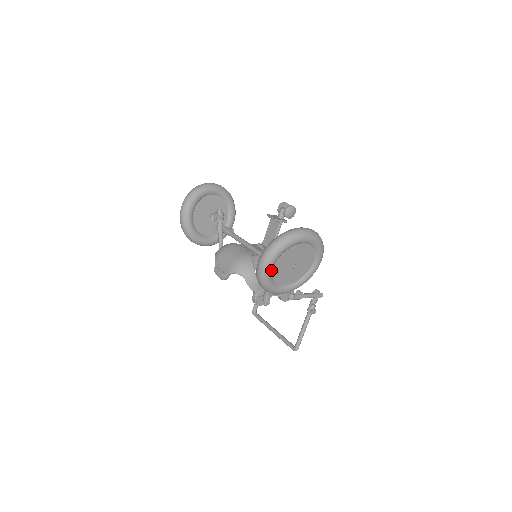
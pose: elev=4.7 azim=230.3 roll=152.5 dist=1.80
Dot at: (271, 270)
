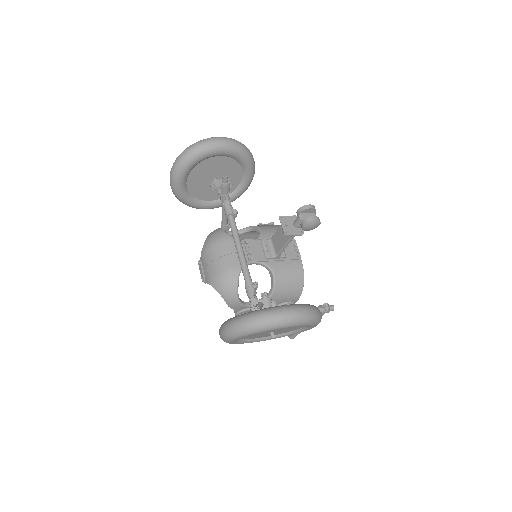
Dot at: (235, 340)
